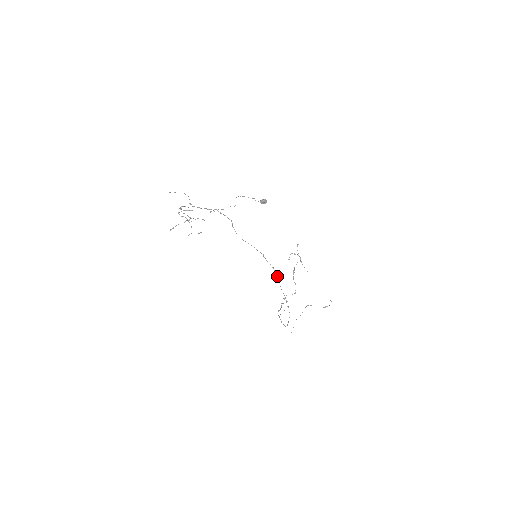
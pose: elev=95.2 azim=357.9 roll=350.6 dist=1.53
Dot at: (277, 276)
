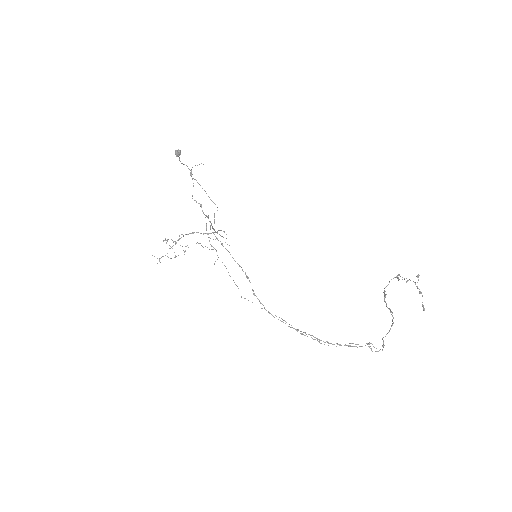
Dot at: (210, 221)
